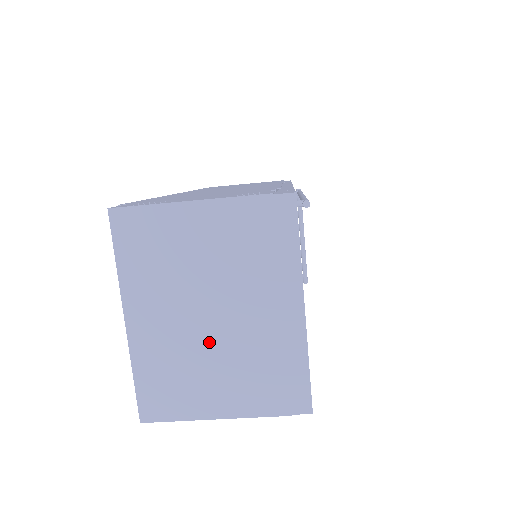
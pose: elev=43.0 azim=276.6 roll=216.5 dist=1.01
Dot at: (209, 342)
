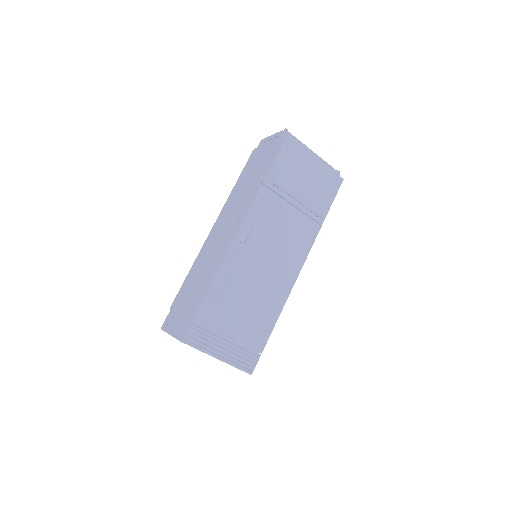
Dot at: occluded
